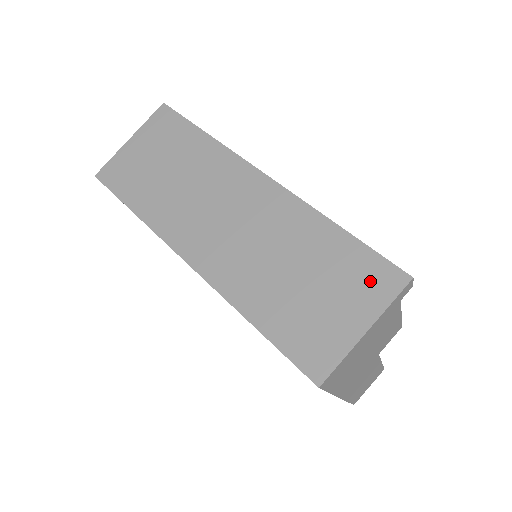
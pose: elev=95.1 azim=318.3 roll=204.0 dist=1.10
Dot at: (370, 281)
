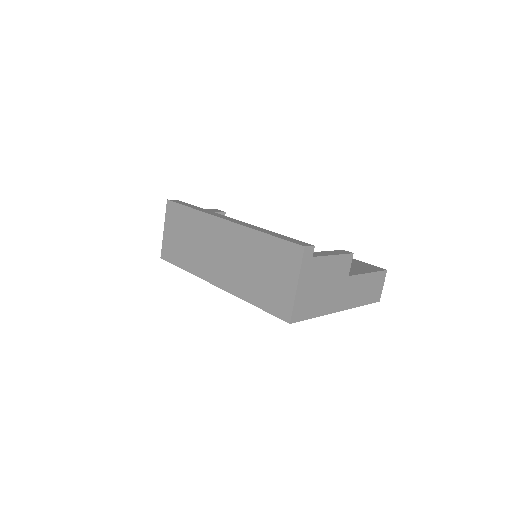
Dot at: (288, 258)
